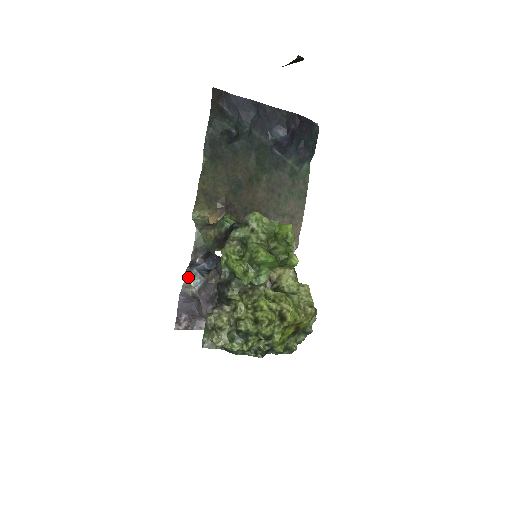
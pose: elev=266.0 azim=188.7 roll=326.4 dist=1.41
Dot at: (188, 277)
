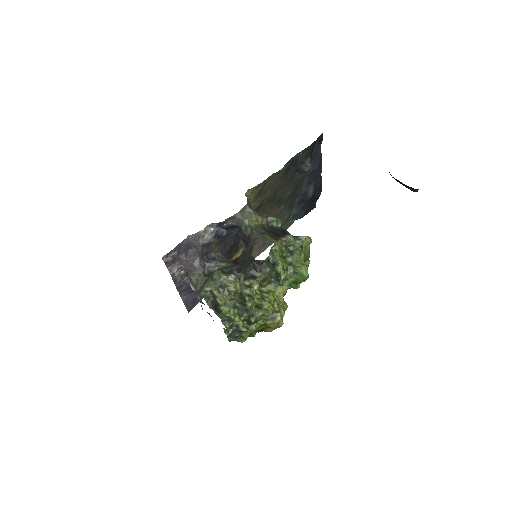
Dot at: (208, 229)
